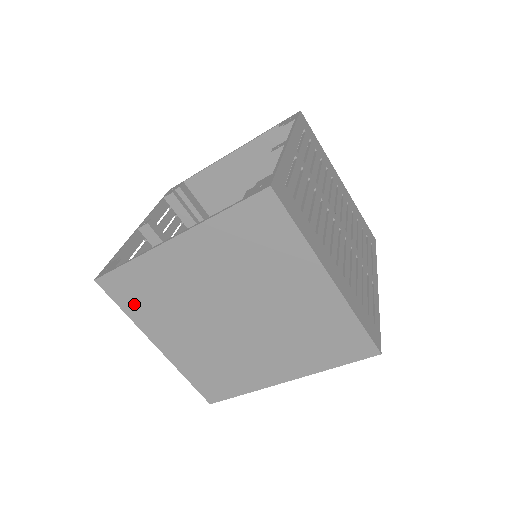
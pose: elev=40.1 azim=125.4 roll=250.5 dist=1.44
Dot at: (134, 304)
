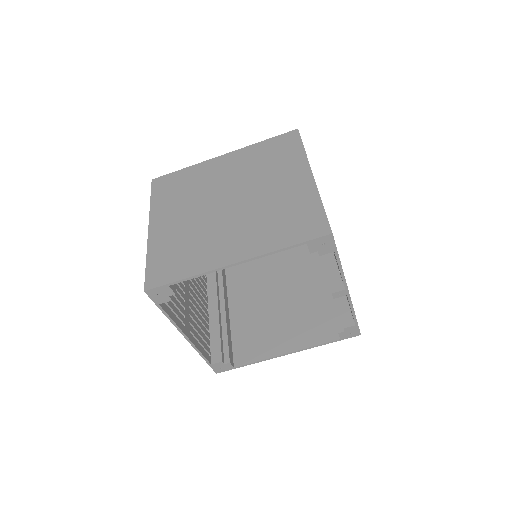
Dot at: (163, 195)
